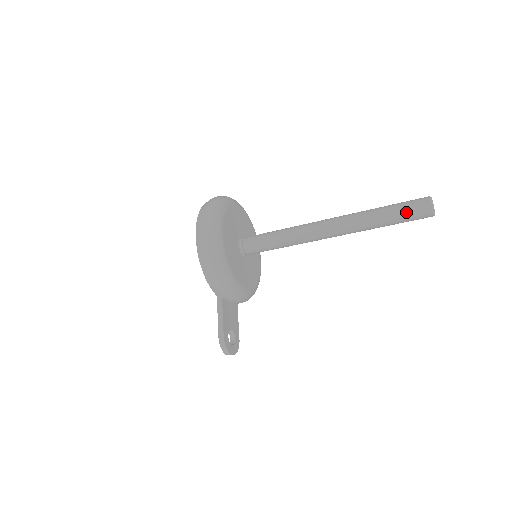
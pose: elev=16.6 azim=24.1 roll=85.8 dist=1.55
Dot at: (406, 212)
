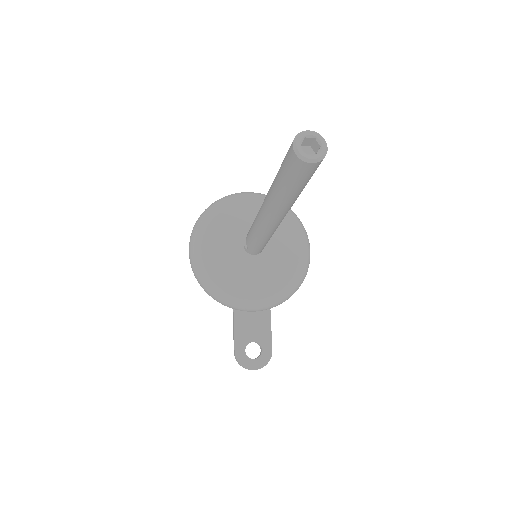
Dot at: (285, 171)
